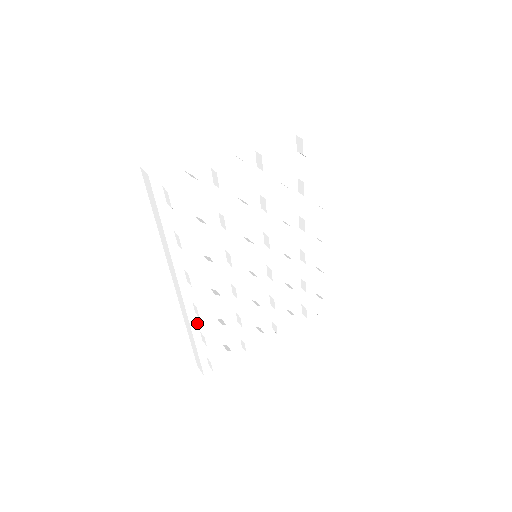
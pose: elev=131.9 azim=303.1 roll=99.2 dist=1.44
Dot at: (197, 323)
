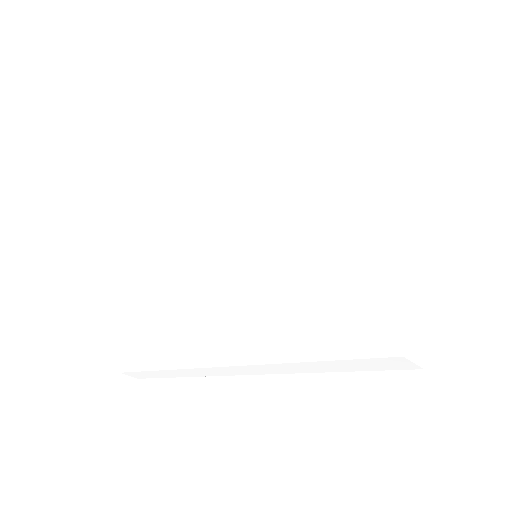
Dot at: occluded
